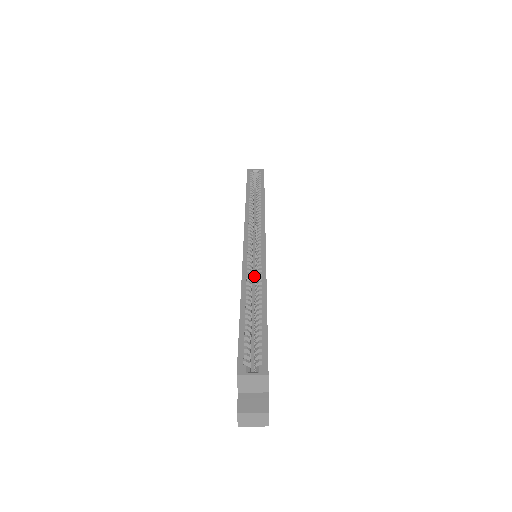
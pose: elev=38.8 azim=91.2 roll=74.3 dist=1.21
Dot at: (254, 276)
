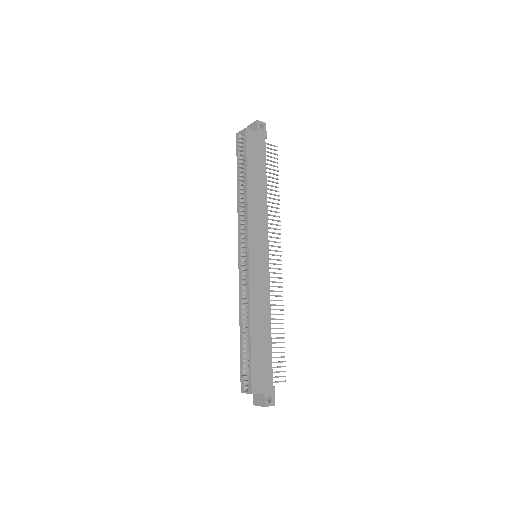
Dot at: occluded
